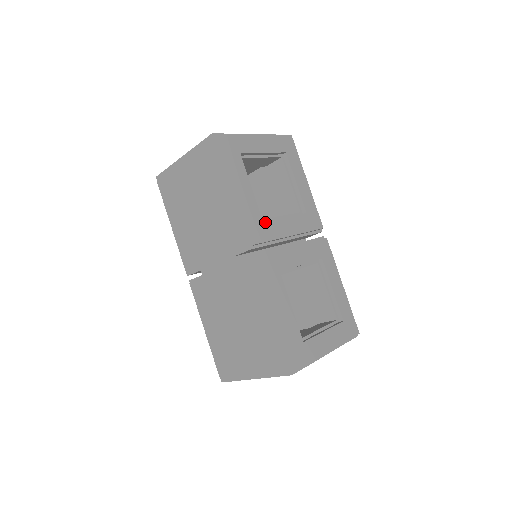
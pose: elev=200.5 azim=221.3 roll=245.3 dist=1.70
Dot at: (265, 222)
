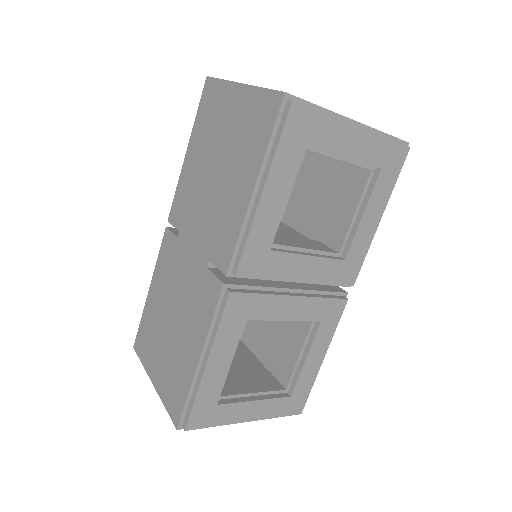
Dot at: (273, 252)
